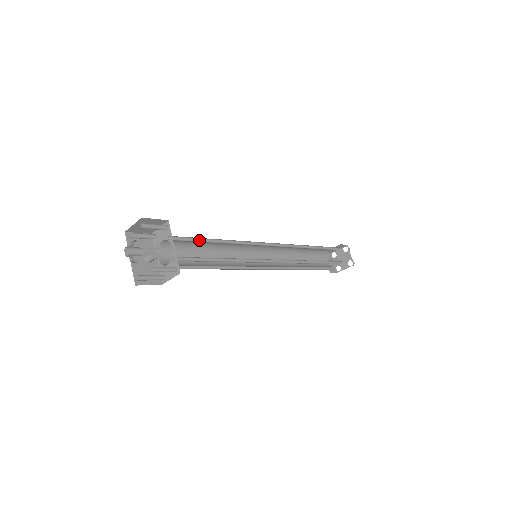
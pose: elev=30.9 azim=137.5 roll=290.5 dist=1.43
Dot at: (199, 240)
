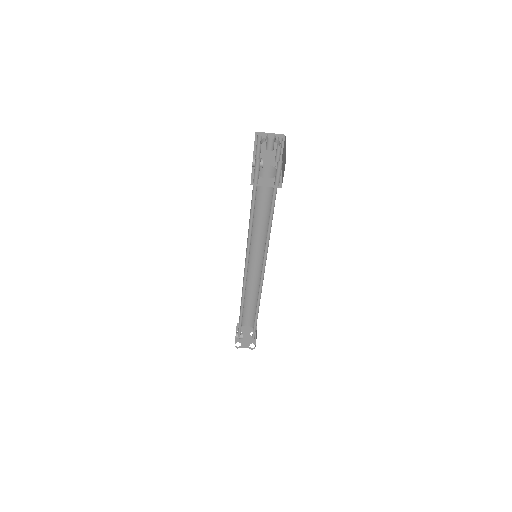
Dot at: (271, 195)
